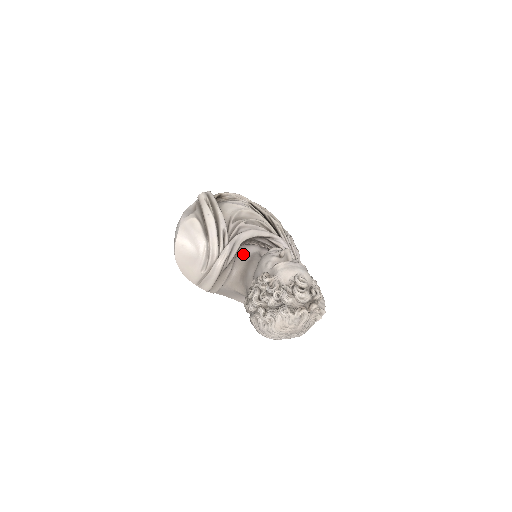
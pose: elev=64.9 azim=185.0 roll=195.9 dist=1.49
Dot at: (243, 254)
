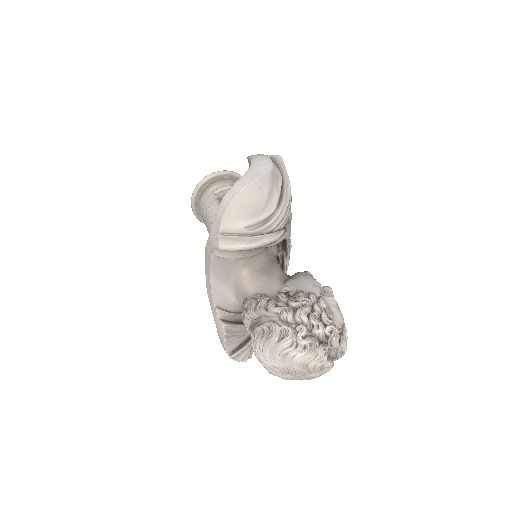
Dot at: (271, 248)
